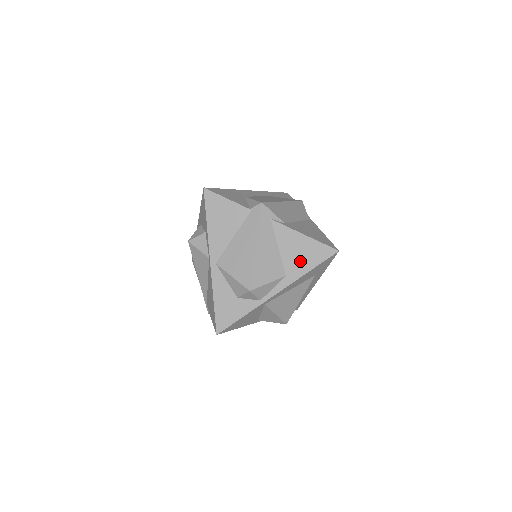
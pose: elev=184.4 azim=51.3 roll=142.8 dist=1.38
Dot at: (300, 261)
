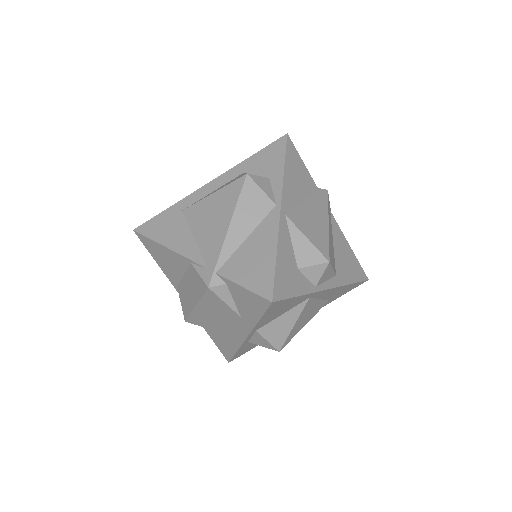
Dot at: (346, 268)
